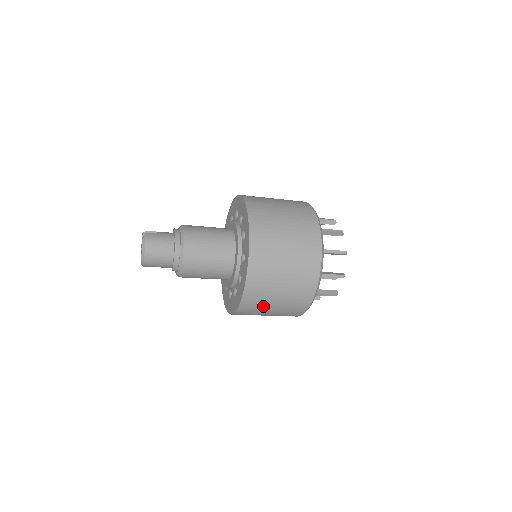
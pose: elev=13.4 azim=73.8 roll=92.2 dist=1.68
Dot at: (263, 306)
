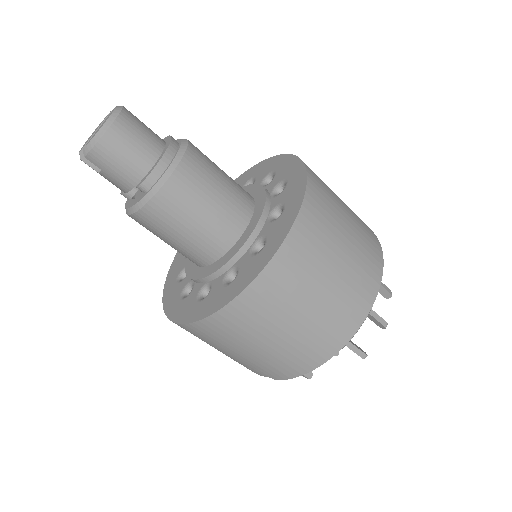
Dot at: (283, 308)
